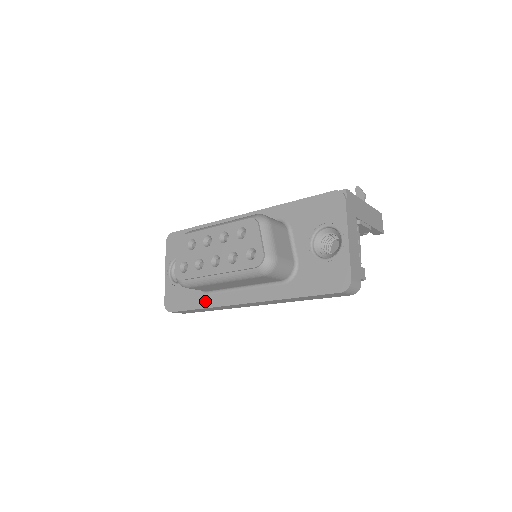
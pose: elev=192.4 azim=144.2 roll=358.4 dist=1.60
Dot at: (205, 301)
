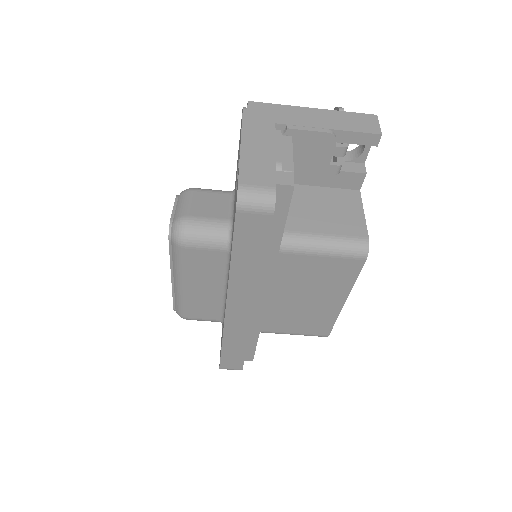
Dot at: occluded
